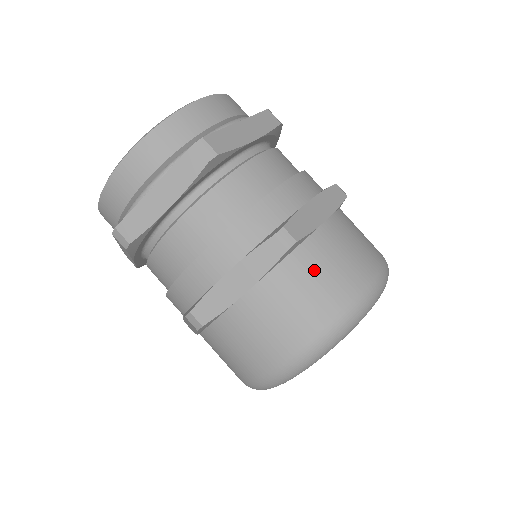
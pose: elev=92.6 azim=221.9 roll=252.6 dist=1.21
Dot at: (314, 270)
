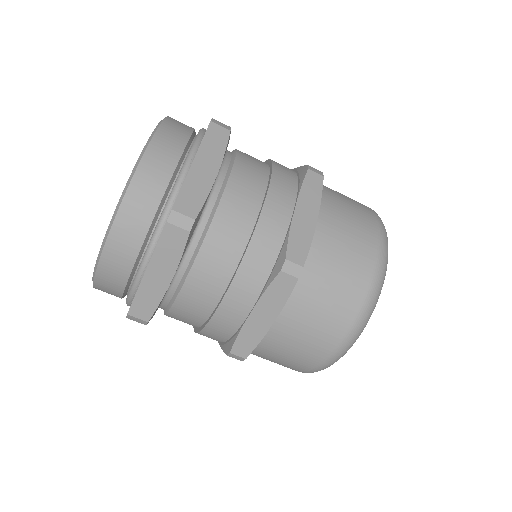
Dot at: (326, 278)
